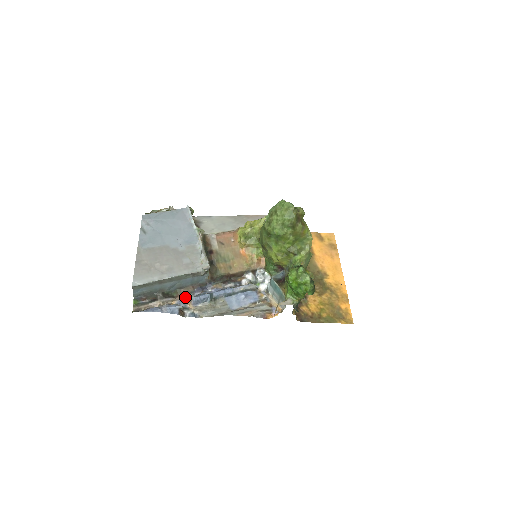
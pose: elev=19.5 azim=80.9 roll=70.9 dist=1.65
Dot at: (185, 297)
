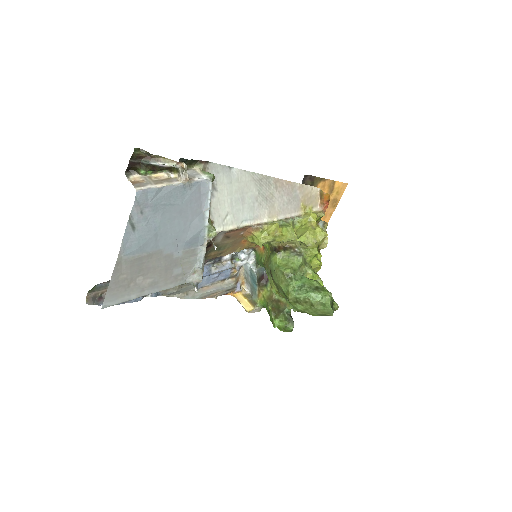
Dot at: occluded
